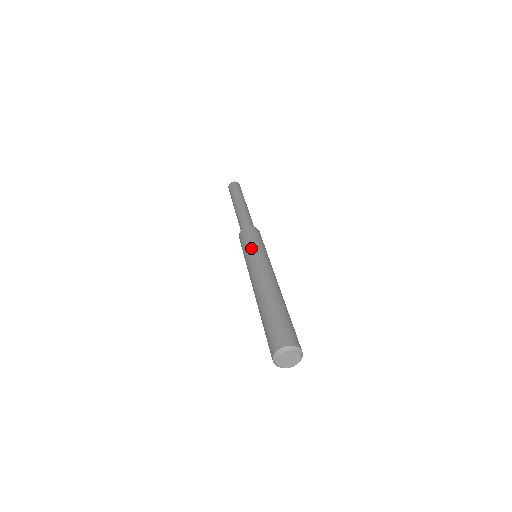
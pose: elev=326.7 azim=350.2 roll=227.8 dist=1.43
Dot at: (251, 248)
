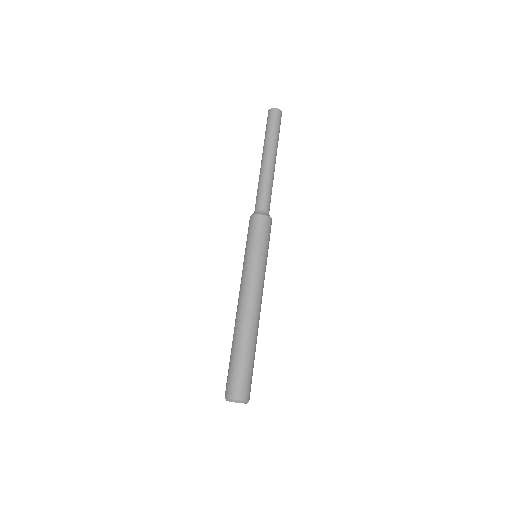
Dot at: (245, 254)
